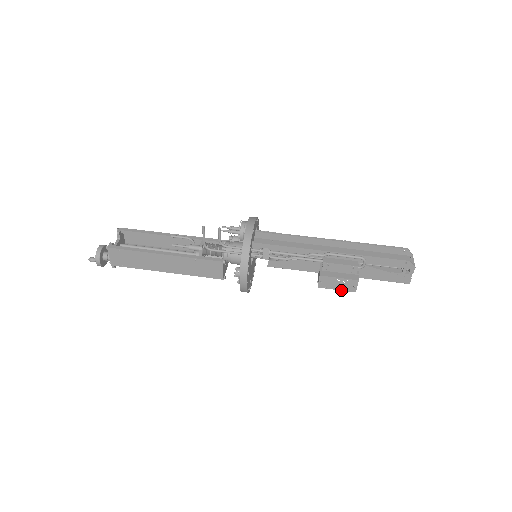
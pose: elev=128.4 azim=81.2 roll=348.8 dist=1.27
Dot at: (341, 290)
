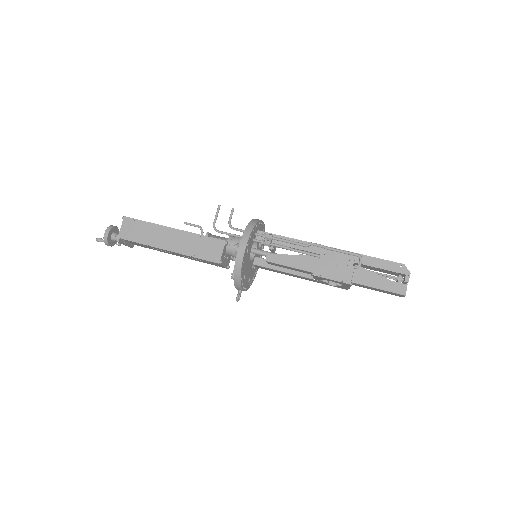
Dot at: (336, 280)
